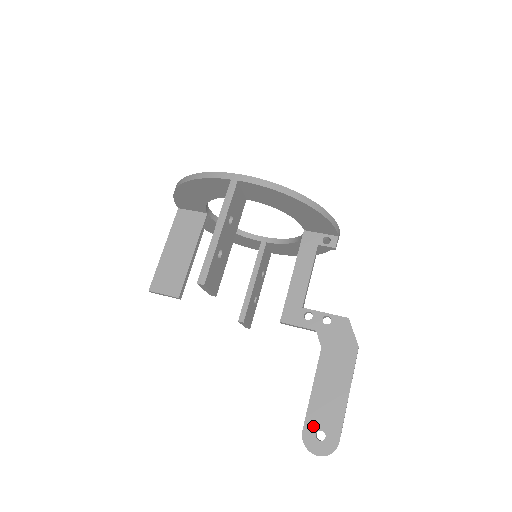
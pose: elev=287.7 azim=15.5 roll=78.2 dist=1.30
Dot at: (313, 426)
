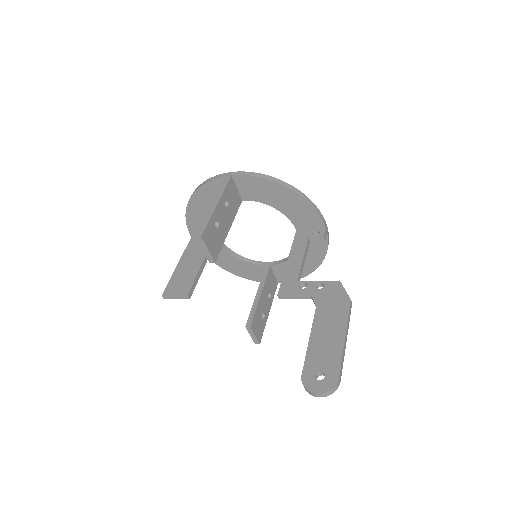
Dot at: (312, 369)
